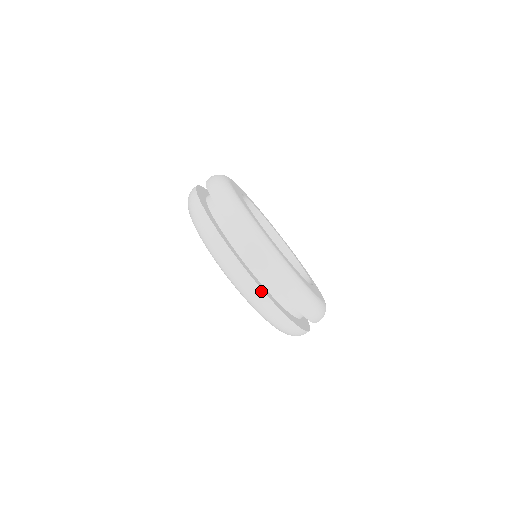
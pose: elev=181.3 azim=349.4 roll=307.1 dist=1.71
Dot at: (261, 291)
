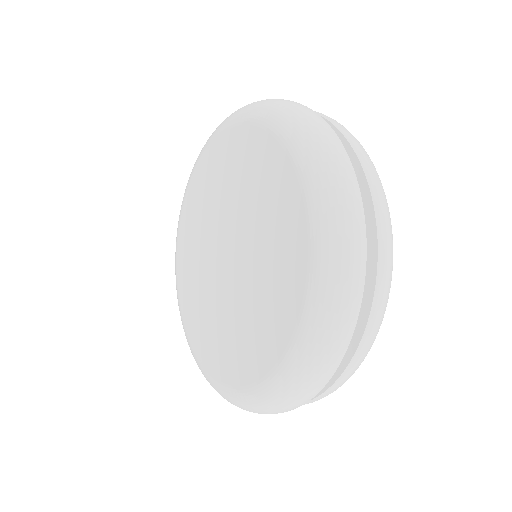
Dot at: (359, 303)
